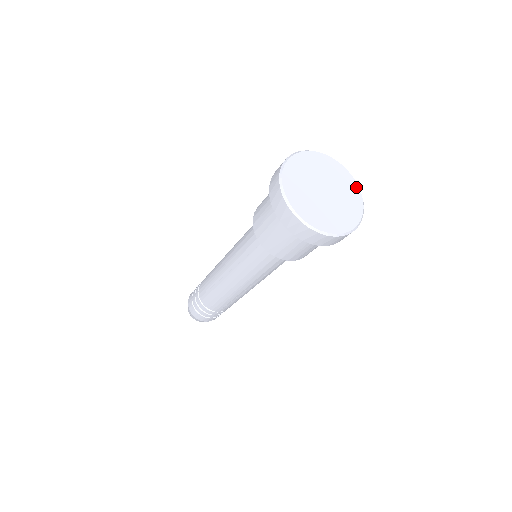
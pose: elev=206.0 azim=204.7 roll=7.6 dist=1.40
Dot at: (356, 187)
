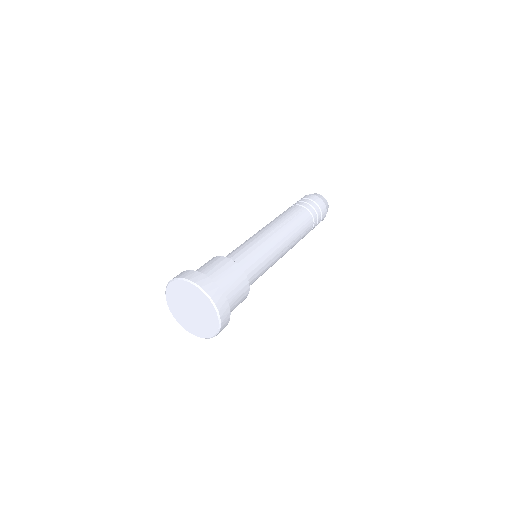
Dot at: (216, 324)
